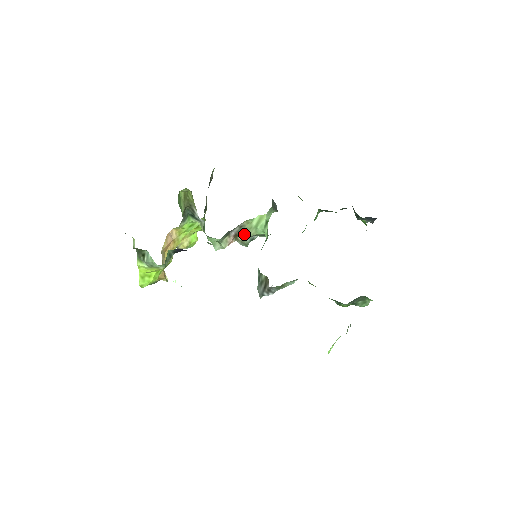
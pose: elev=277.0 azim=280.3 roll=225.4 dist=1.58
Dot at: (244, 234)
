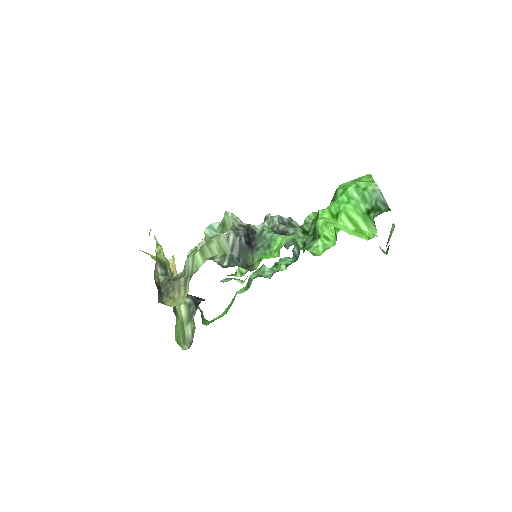
Dot at: occluded
